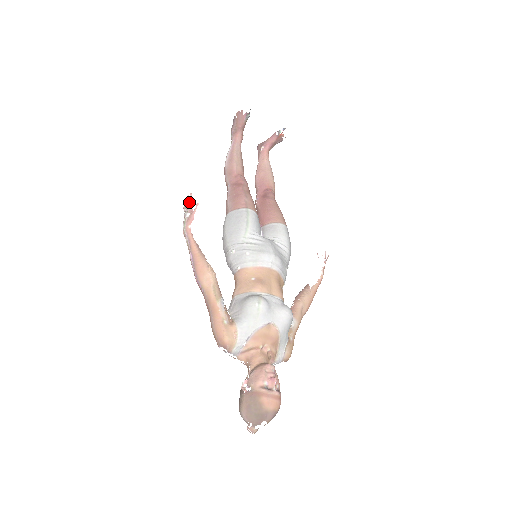
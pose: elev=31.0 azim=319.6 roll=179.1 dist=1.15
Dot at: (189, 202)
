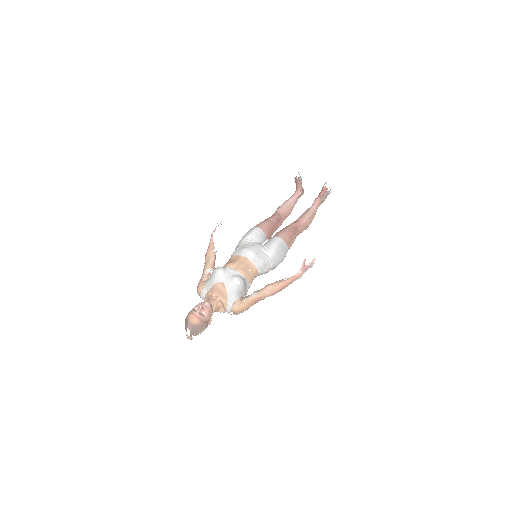
Dot at: occluded
